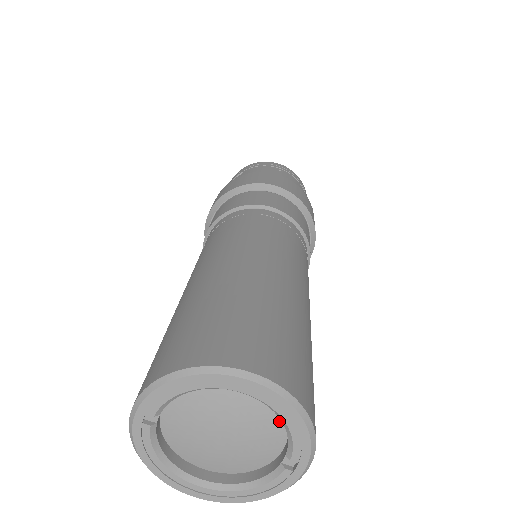
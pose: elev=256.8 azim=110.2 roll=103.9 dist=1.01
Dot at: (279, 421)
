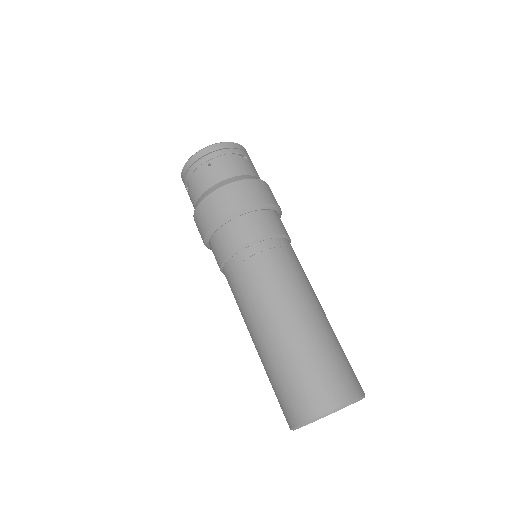
Dot at: occluded
